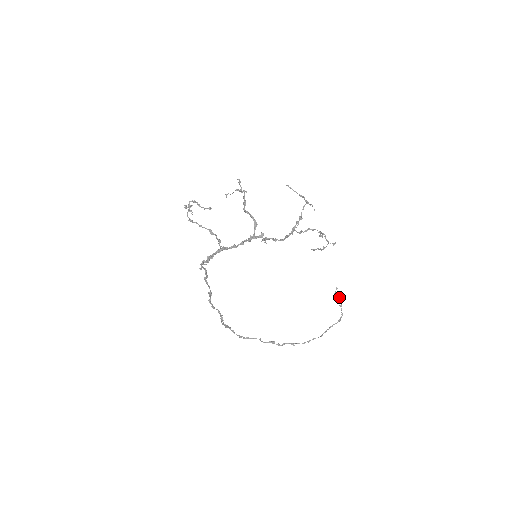
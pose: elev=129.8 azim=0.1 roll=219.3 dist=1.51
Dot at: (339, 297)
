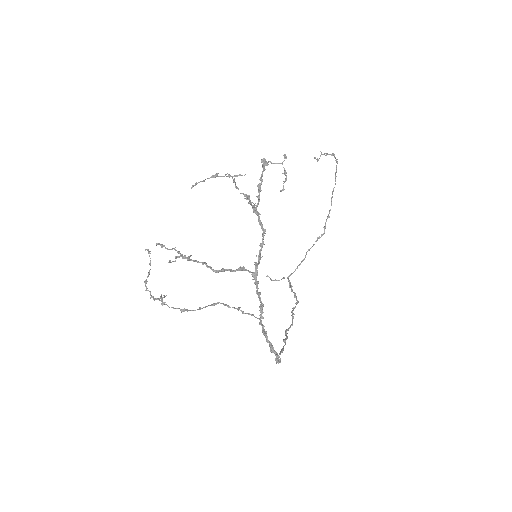
Dot at: occluded
